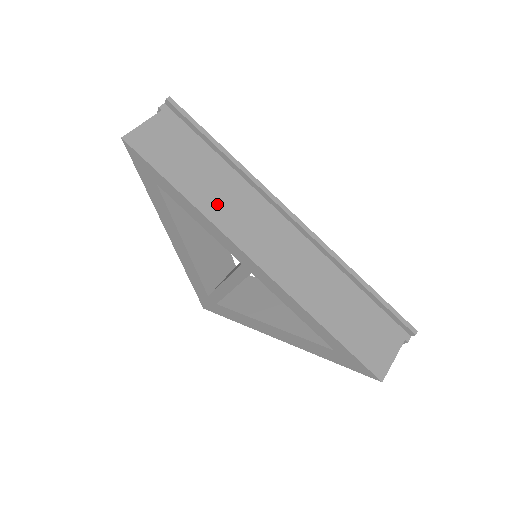
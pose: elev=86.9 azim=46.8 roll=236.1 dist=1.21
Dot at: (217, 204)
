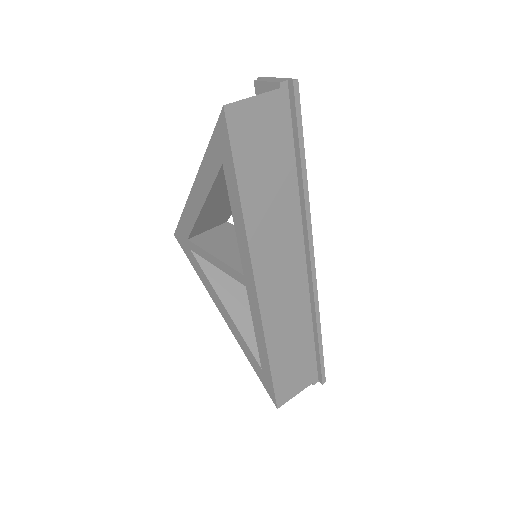
Dot at: (263, 221)
